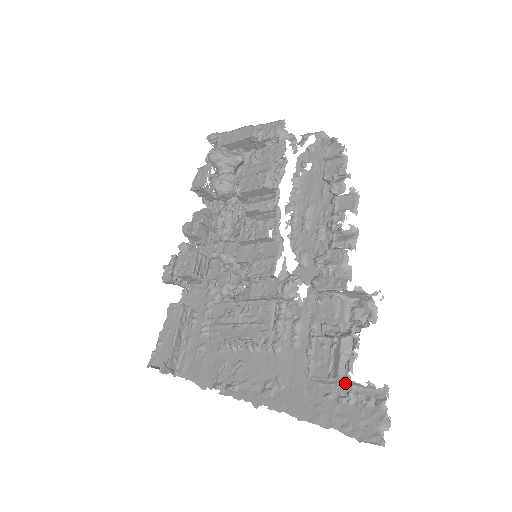
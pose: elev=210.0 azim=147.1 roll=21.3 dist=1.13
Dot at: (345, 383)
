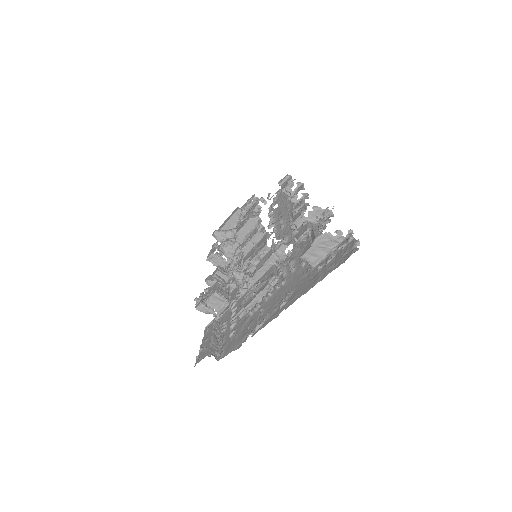
Dot at: (324, 246)
